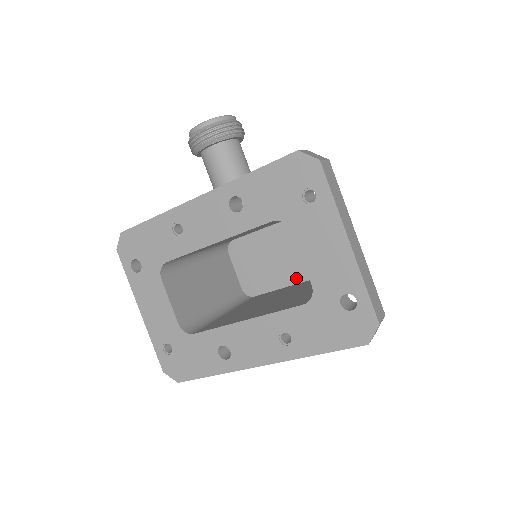
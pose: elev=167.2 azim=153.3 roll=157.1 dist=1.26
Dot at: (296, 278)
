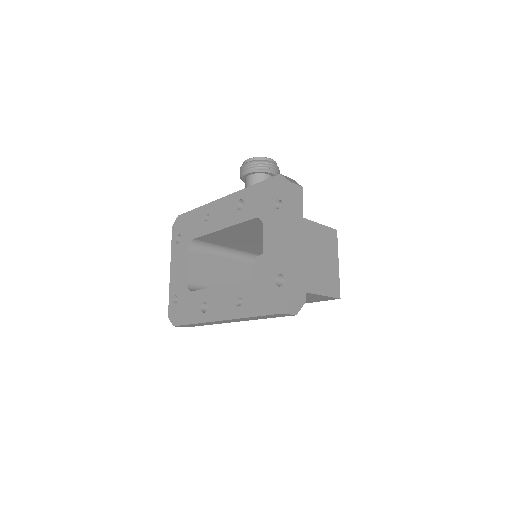
Dot at: occluded
